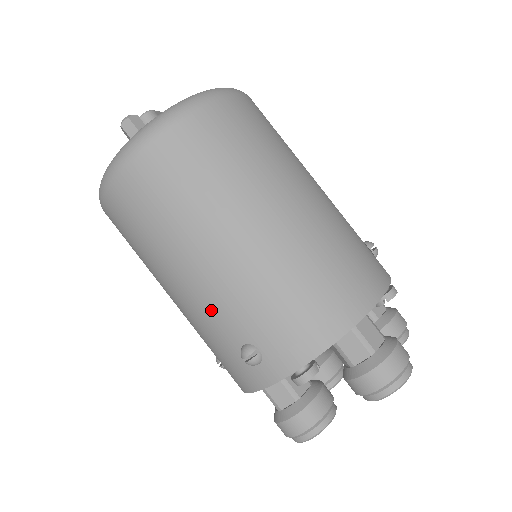
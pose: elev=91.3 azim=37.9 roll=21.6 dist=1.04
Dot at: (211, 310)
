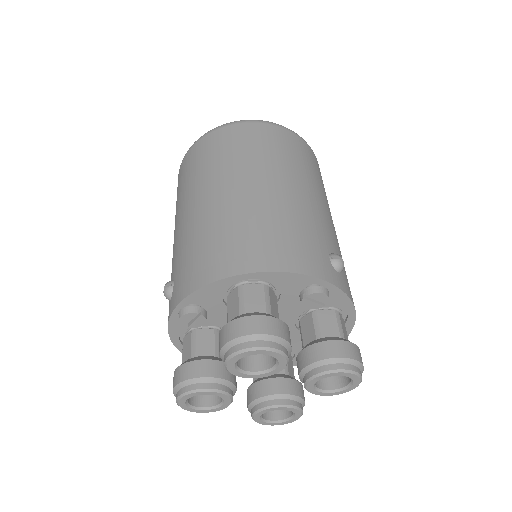
Dot at: (173, 255)
